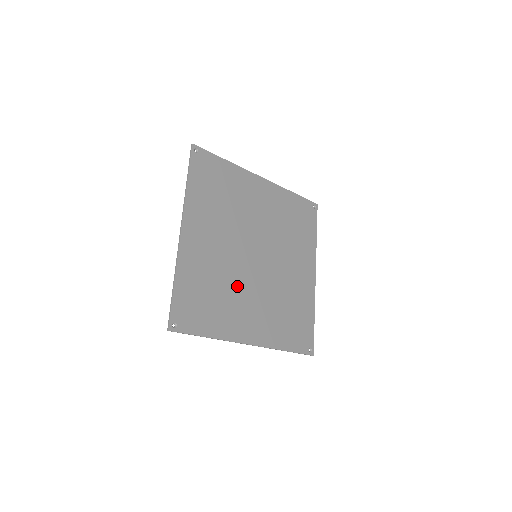
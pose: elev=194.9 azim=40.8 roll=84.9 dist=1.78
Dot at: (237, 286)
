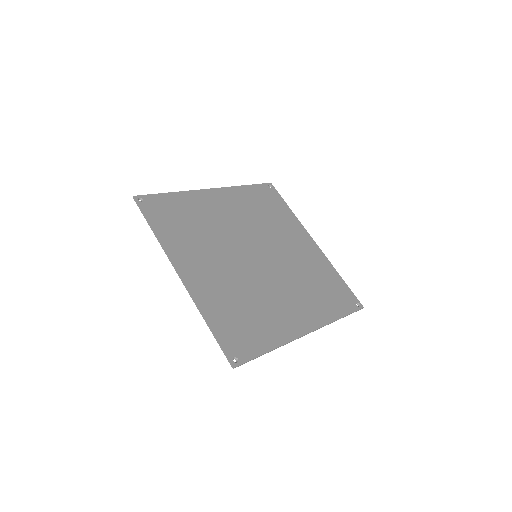
Dot at: (216, 245)
